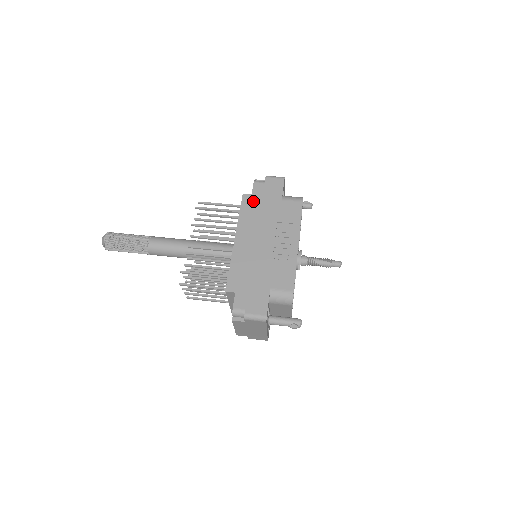
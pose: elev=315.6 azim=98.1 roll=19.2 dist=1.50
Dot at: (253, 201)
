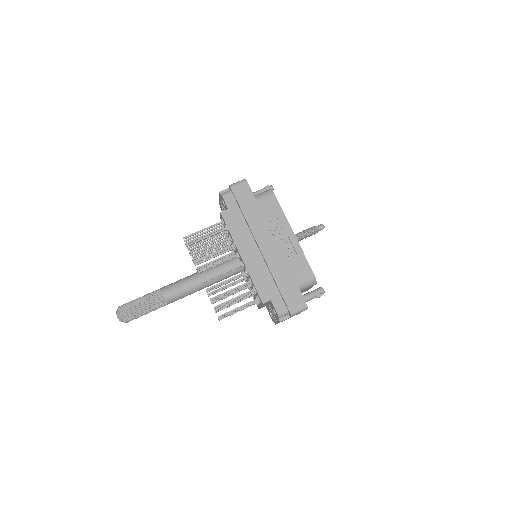
Dot at: (233, 214)
